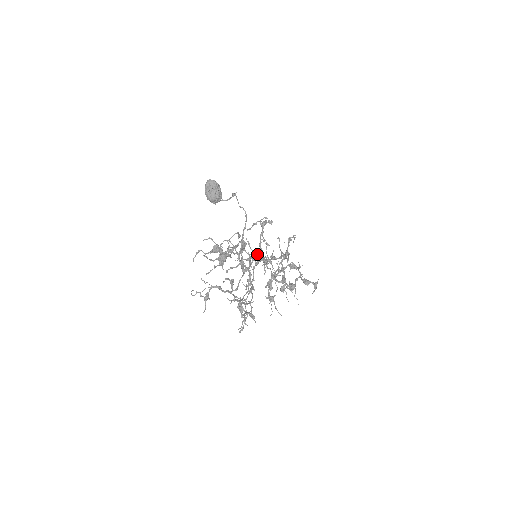
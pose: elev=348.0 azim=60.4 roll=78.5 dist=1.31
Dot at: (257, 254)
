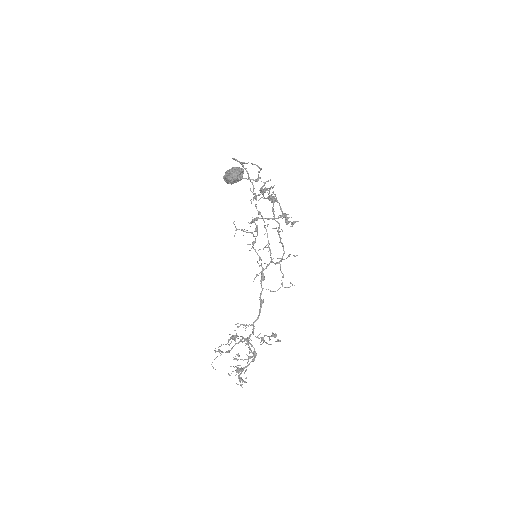
Dot at: occluded
